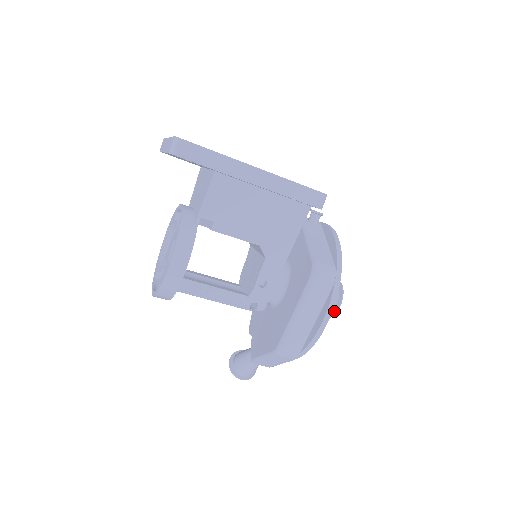
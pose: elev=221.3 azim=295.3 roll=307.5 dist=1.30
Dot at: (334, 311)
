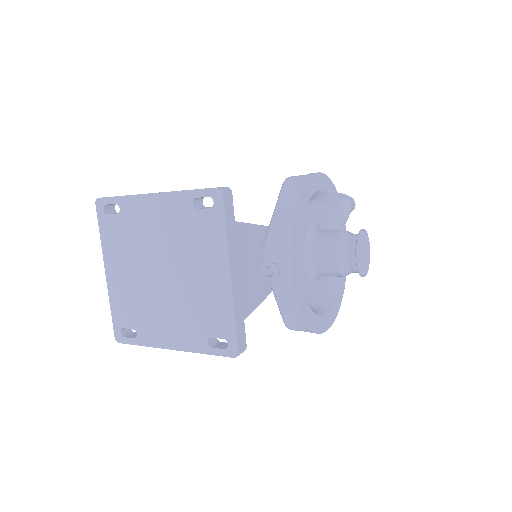
Dot at: occluded
